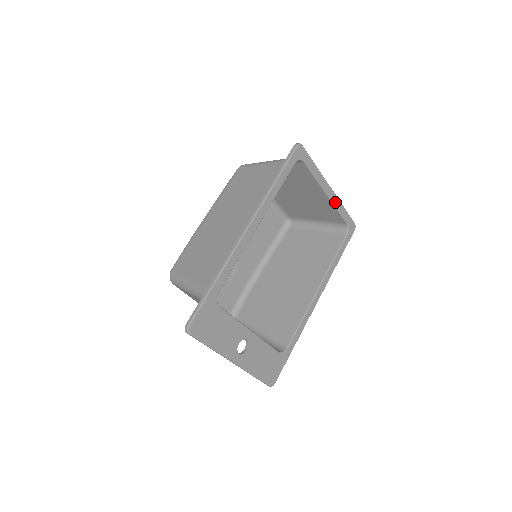
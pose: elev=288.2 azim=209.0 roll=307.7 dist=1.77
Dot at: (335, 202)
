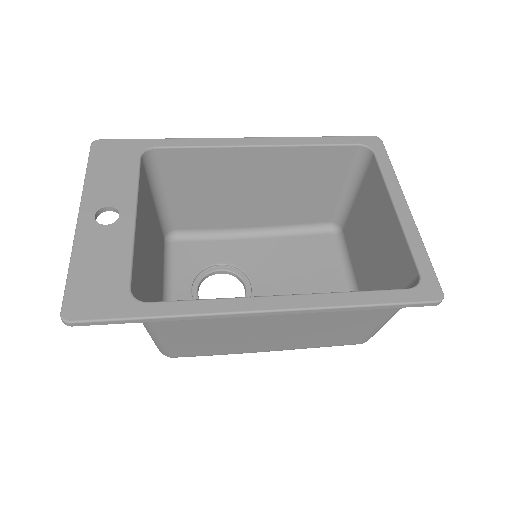
Dot at: (407, 226)
